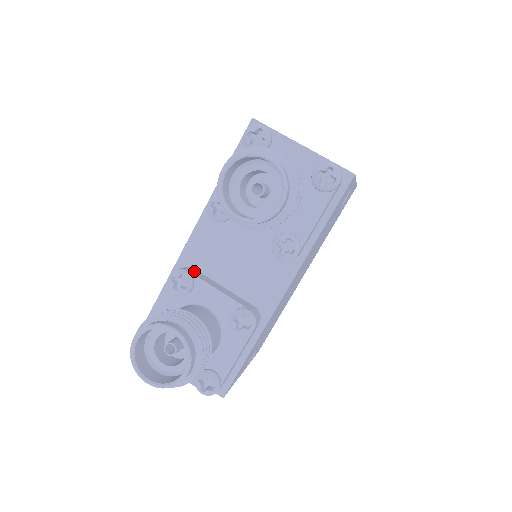
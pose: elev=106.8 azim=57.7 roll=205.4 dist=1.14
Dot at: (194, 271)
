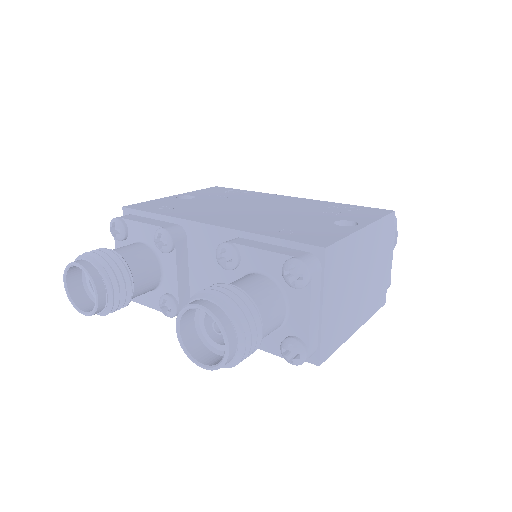
Dot at: (182, 243)
